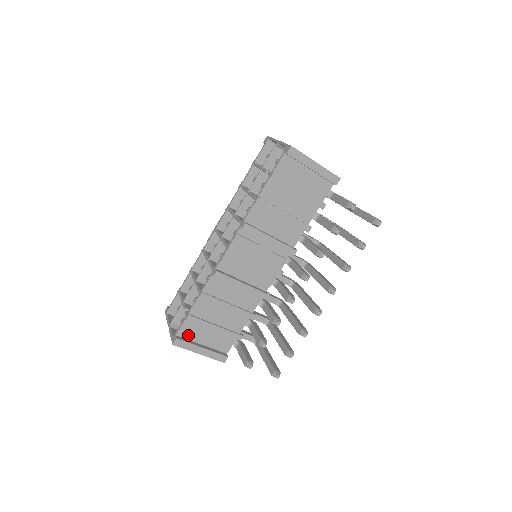
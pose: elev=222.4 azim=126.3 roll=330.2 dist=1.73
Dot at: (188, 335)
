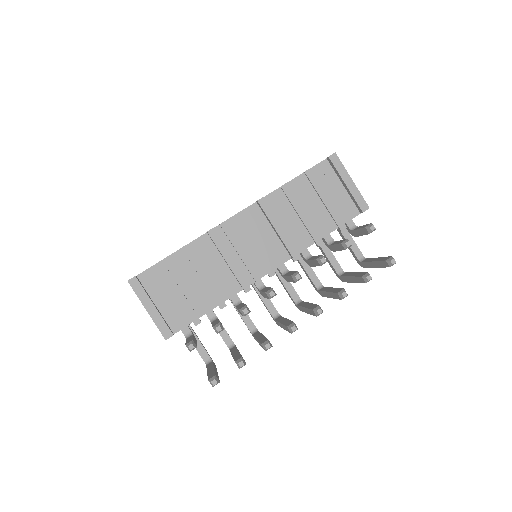
Dot at: (148, 284)
